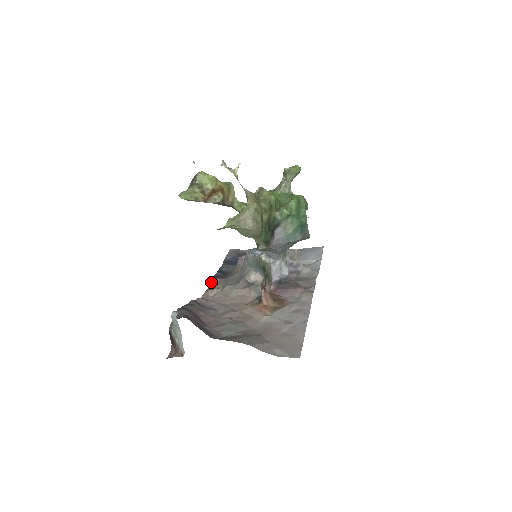
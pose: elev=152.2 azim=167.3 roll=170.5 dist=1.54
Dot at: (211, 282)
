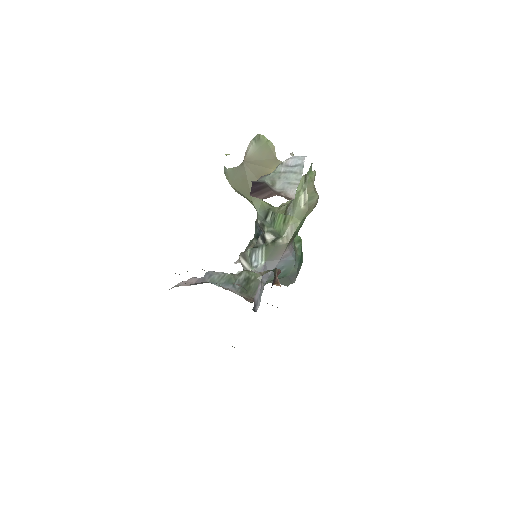
Dot at: occluded
